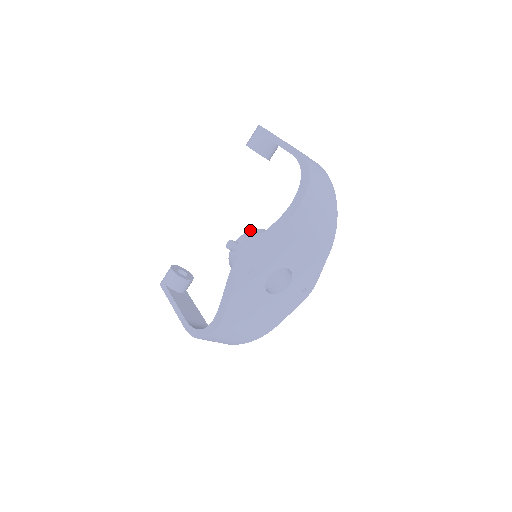
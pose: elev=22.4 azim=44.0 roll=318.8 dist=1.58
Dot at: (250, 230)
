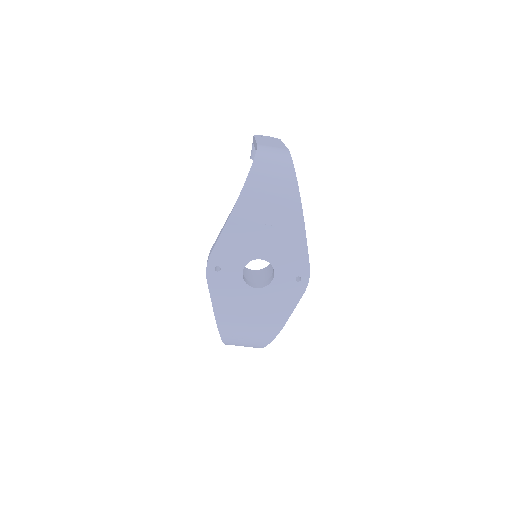
Dot at: occluded
